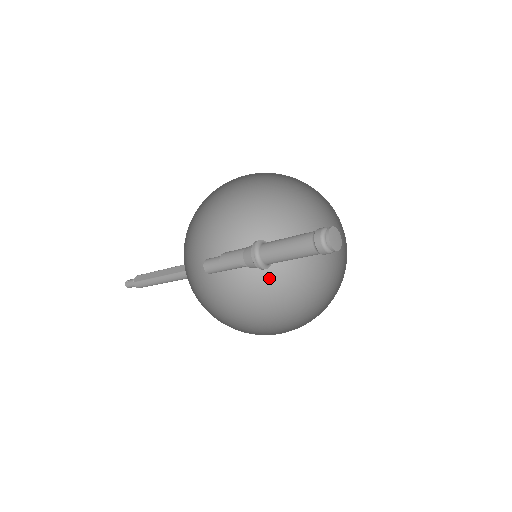
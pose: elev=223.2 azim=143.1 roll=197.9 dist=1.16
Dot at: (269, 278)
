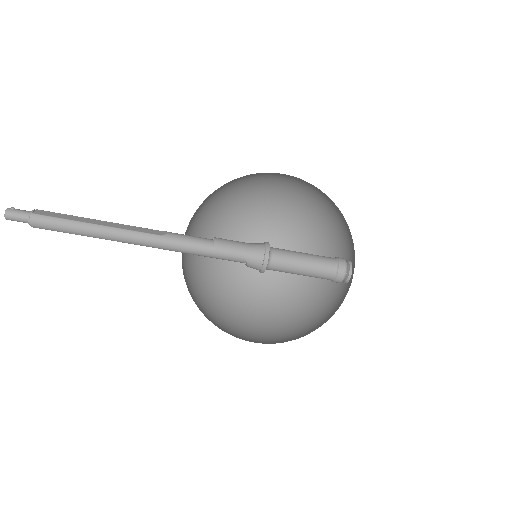
Dot at: (209, 296)
